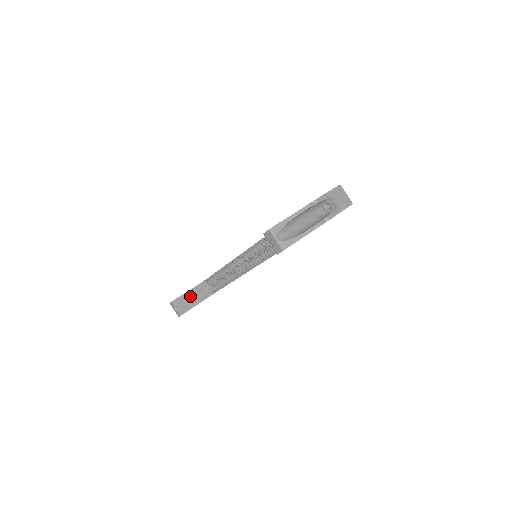
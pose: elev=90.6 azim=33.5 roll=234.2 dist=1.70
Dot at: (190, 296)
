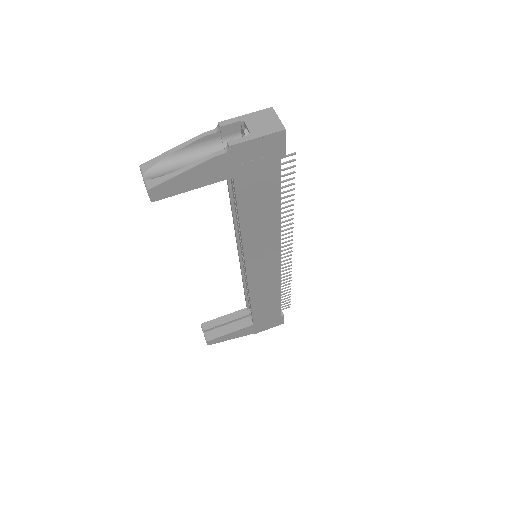
Dot at: (224, 322)
